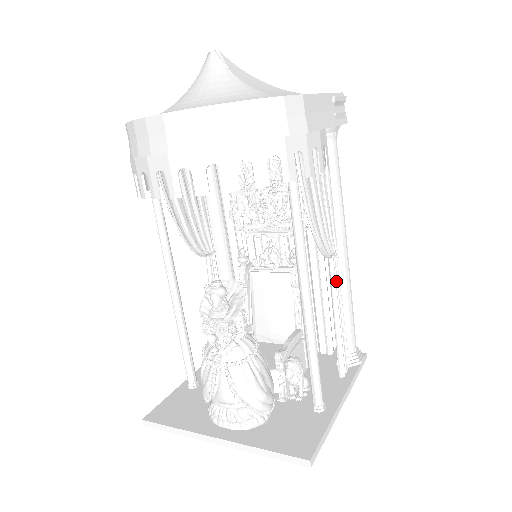
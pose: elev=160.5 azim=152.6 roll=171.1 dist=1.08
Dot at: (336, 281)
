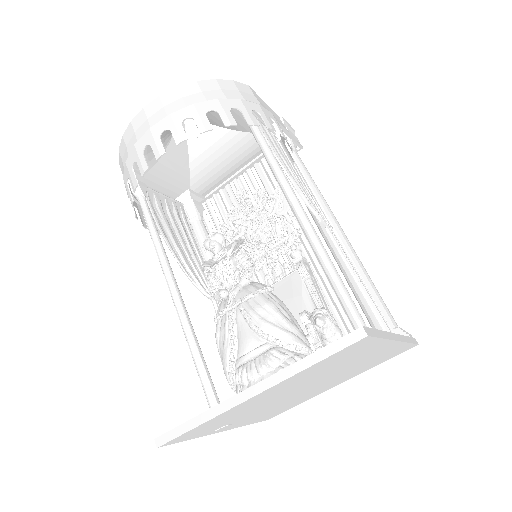
Dot at: (341, 248)
